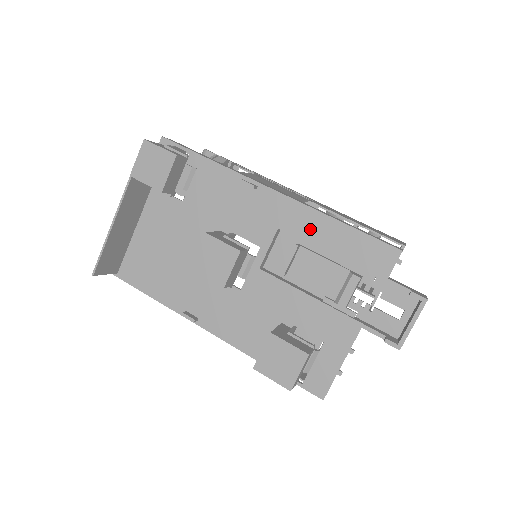
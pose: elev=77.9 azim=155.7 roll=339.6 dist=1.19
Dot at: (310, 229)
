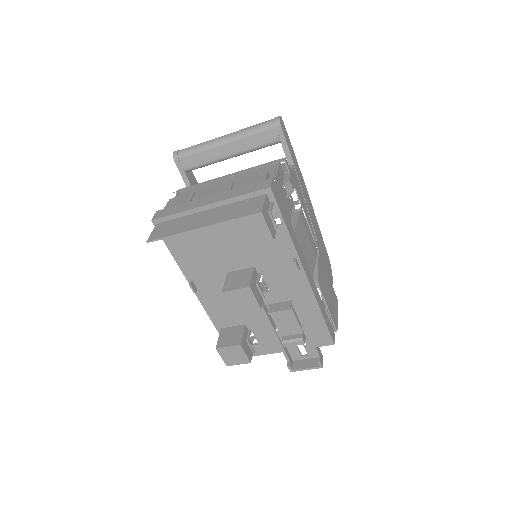
Dot at: (304, 306)
